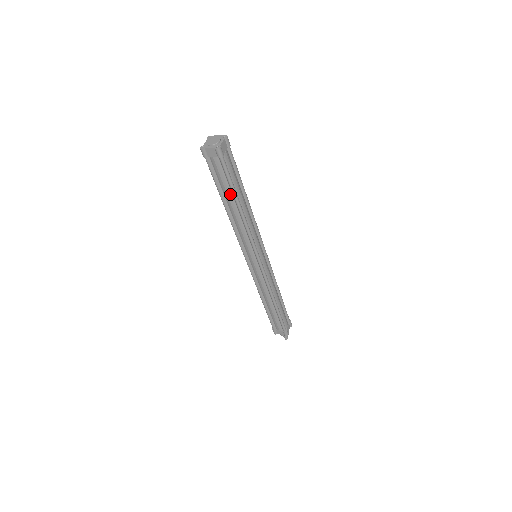
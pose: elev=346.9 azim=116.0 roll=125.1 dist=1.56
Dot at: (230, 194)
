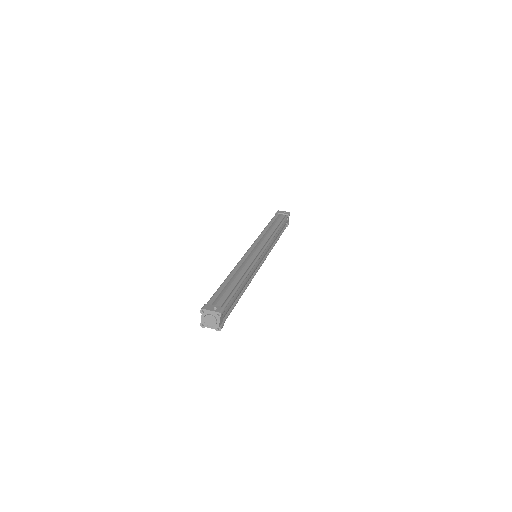
Dot at: occluded
